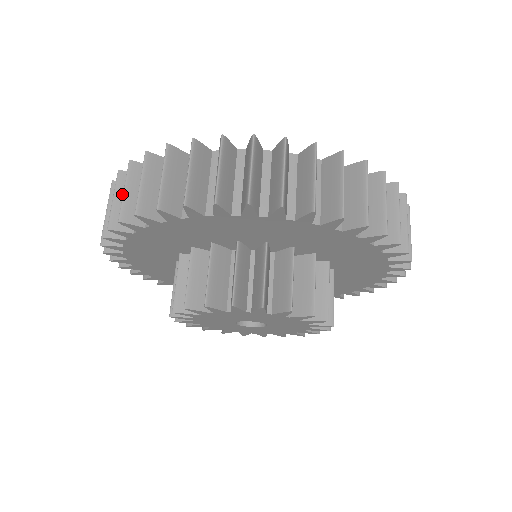
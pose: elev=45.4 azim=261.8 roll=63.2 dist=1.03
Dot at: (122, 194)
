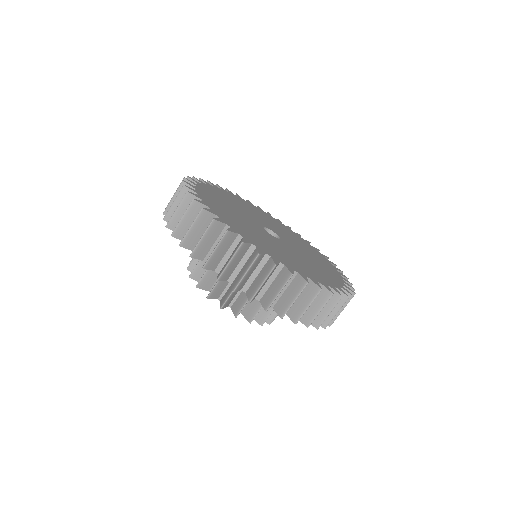
Dot at: (189, 216)
